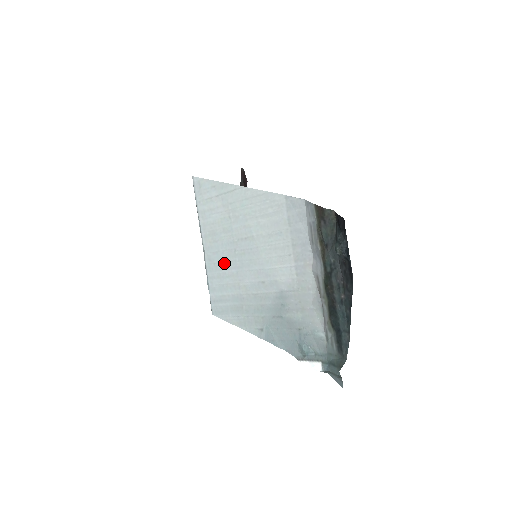
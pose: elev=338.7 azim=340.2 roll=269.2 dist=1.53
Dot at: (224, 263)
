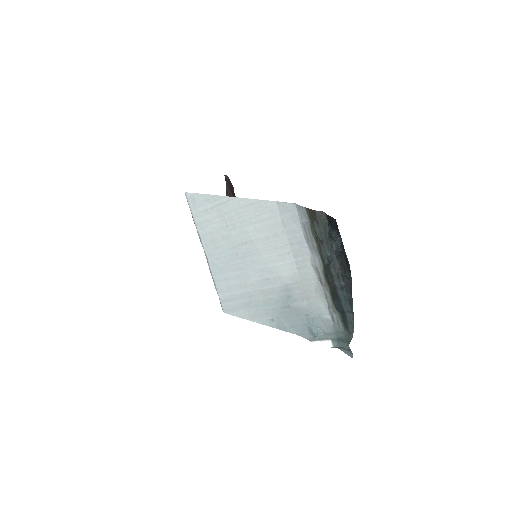
Dot at: (228, 267)
